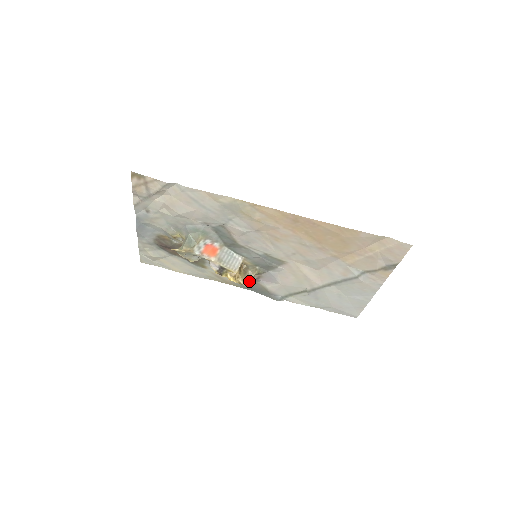
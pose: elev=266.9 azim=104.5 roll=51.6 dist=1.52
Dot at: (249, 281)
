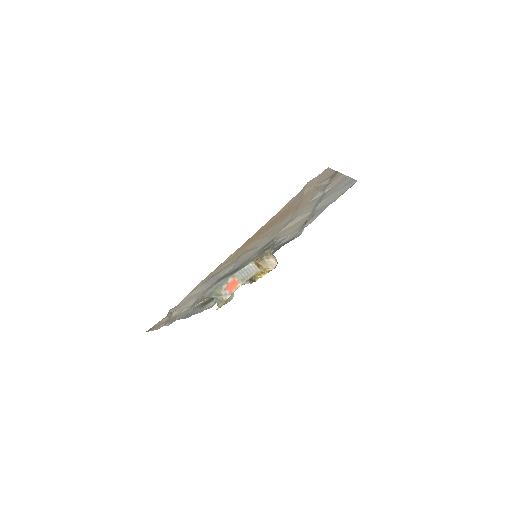
Dot at: (272, 263)
